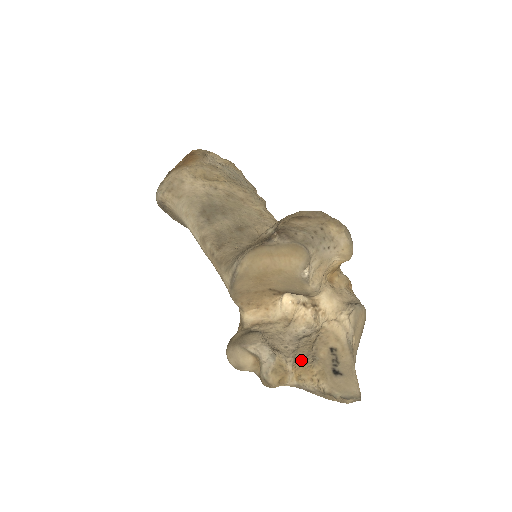
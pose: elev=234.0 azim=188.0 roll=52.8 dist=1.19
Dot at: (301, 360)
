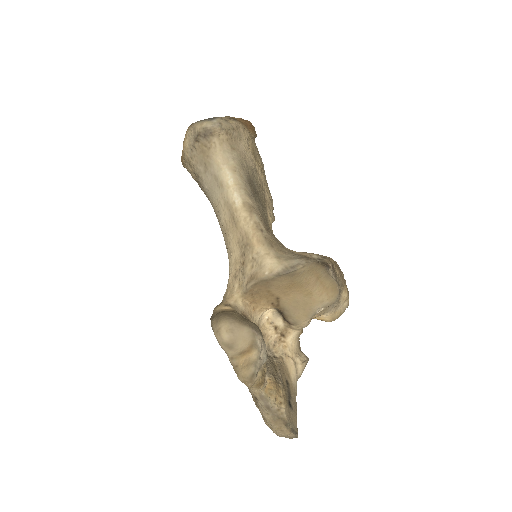
Dot at: (274, 376)
